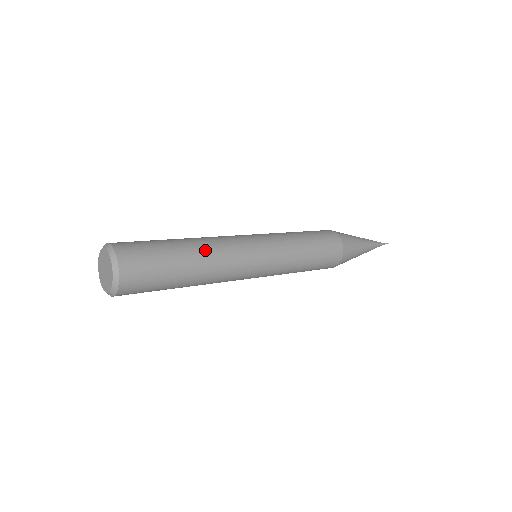
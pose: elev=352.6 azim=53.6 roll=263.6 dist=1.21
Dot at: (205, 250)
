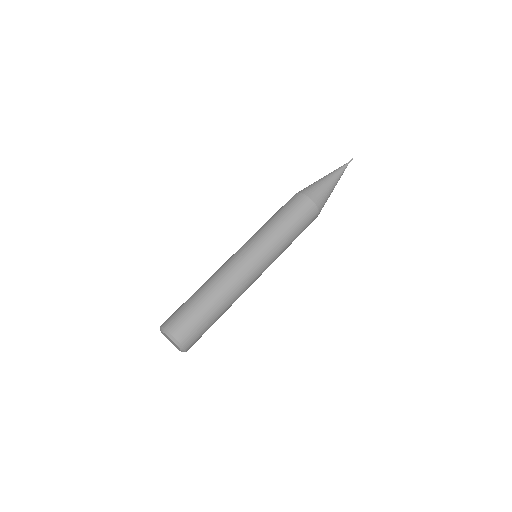
Dot at: (219, 288)
